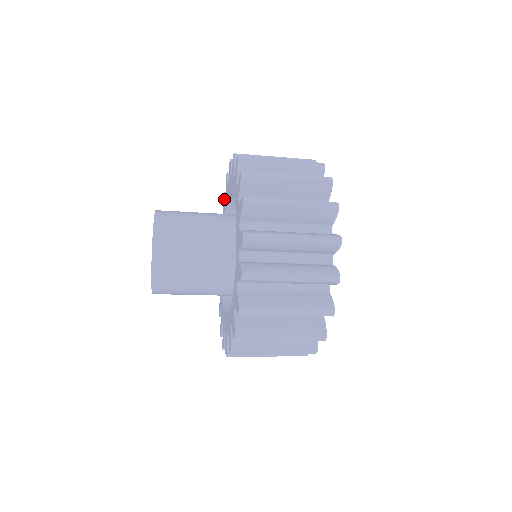
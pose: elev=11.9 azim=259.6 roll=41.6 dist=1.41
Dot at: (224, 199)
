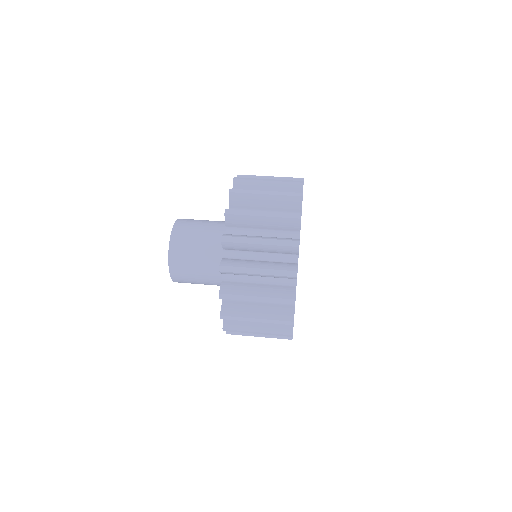
Dot at: occluded
